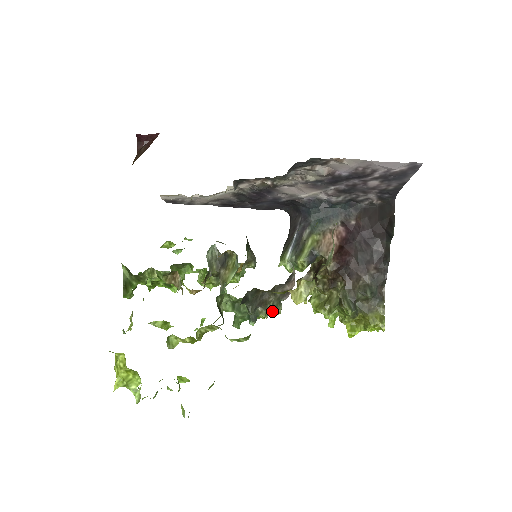
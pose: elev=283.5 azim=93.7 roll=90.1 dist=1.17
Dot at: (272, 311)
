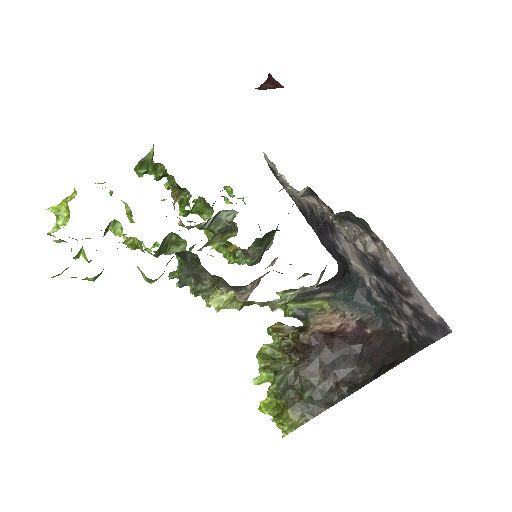
Dot at: (203, 296)
